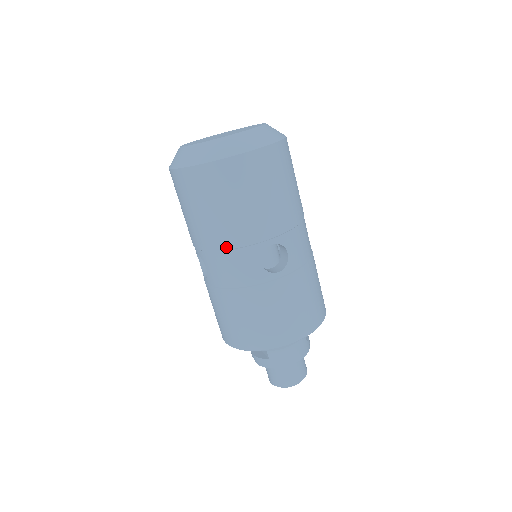
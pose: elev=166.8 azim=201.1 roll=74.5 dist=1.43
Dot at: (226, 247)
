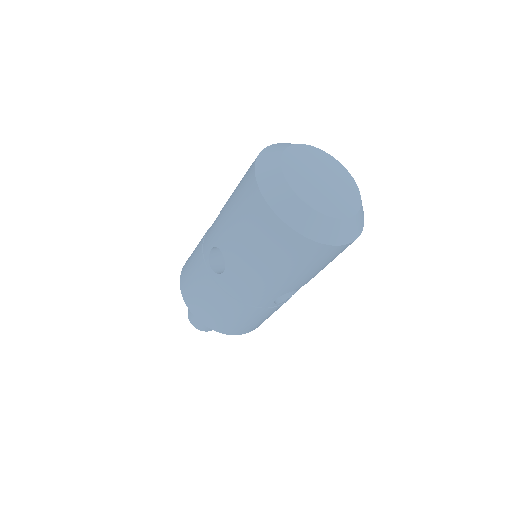
Dot at: (263, 283)
